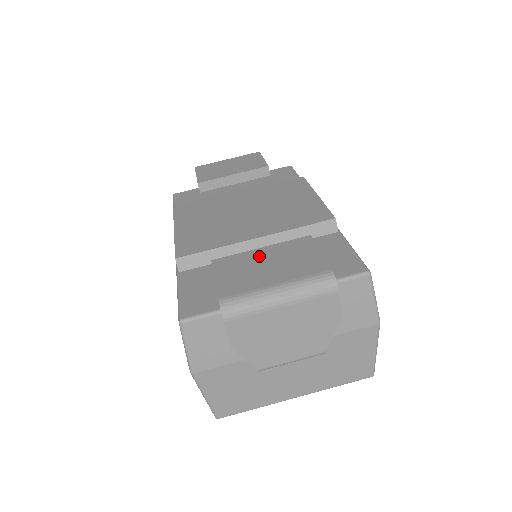
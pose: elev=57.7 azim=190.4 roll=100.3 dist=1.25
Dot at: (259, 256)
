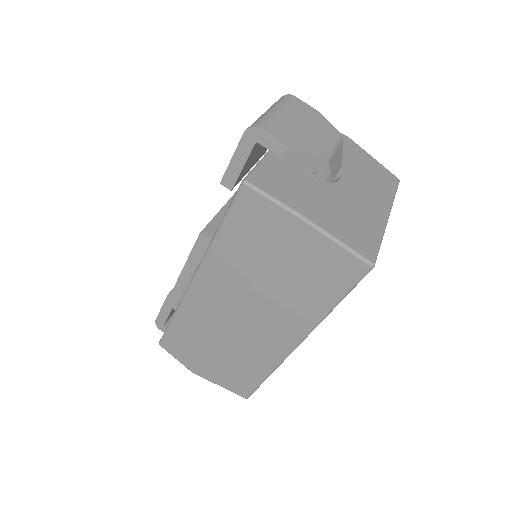
Dot at: occluded
